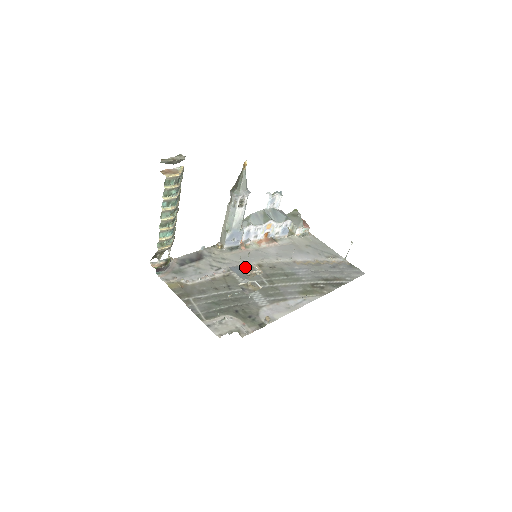
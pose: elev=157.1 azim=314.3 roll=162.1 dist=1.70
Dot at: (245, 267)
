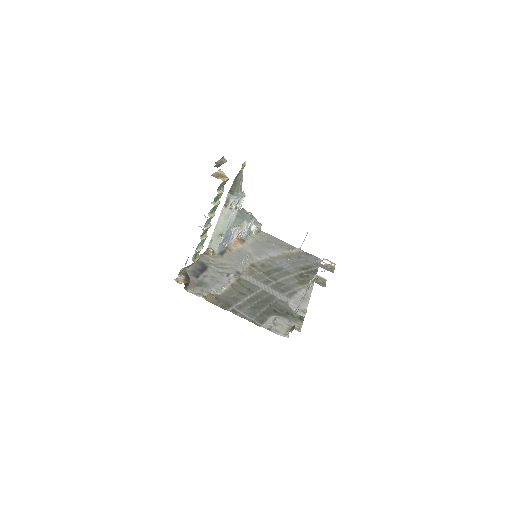
Dot at: occluded
